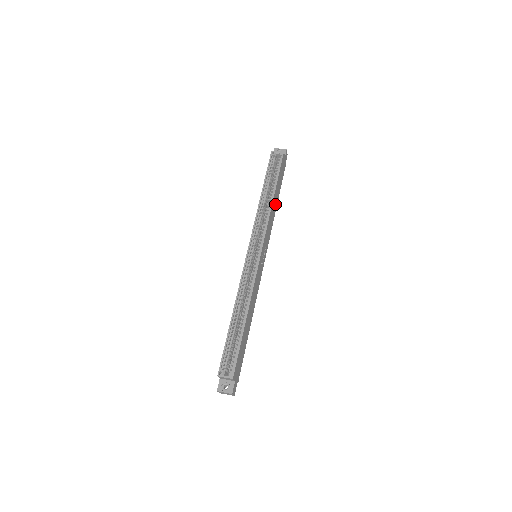
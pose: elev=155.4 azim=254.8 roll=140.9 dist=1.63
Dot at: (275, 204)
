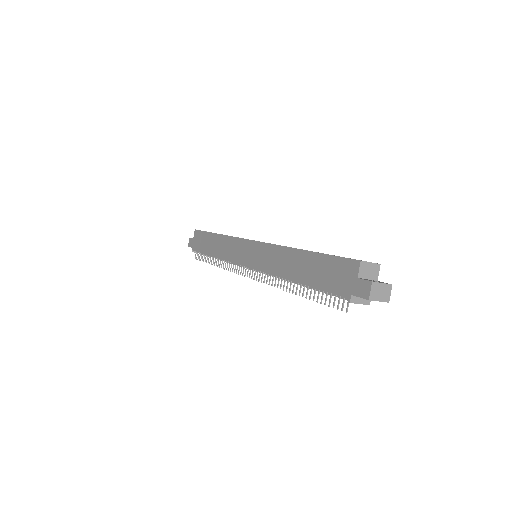
Dot at: occluded
